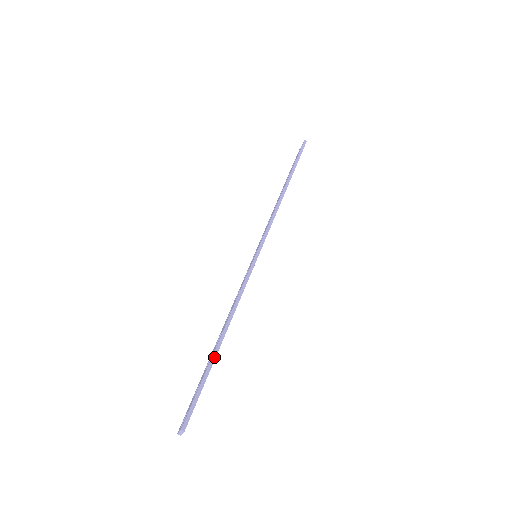
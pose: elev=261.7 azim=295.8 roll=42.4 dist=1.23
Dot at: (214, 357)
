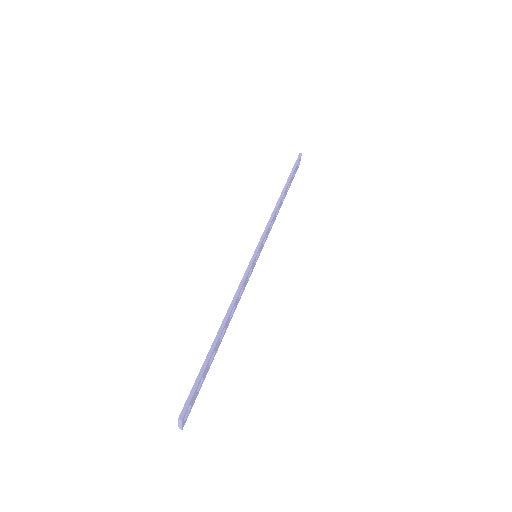
Dot at: (213, 347)
